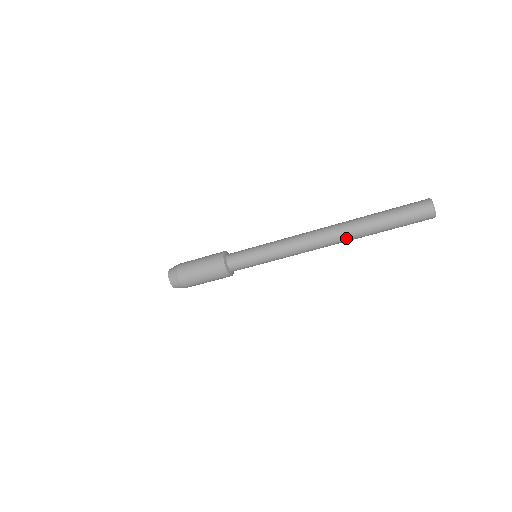
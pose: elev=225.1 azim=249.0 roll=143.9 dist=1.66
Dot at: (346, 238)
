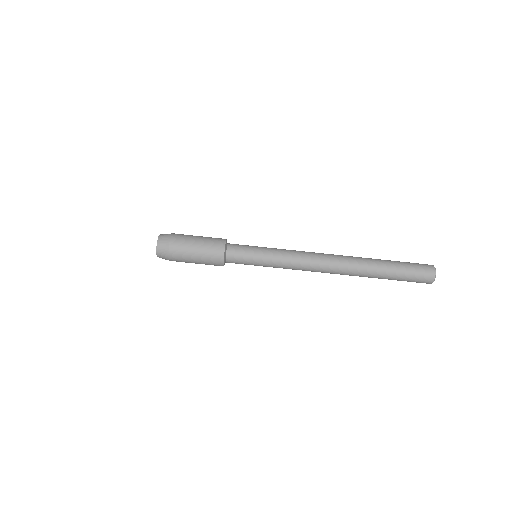
Dot at: (351, 271)
